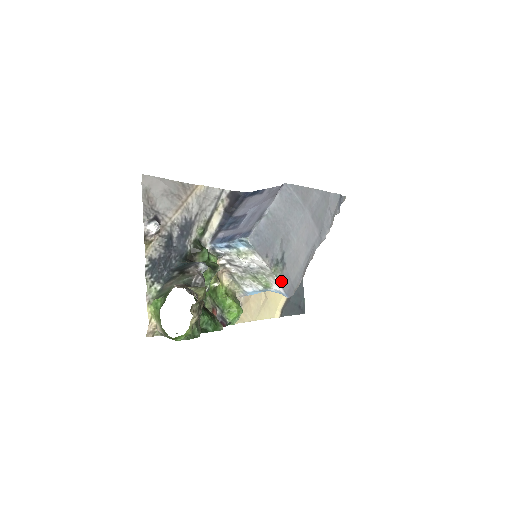
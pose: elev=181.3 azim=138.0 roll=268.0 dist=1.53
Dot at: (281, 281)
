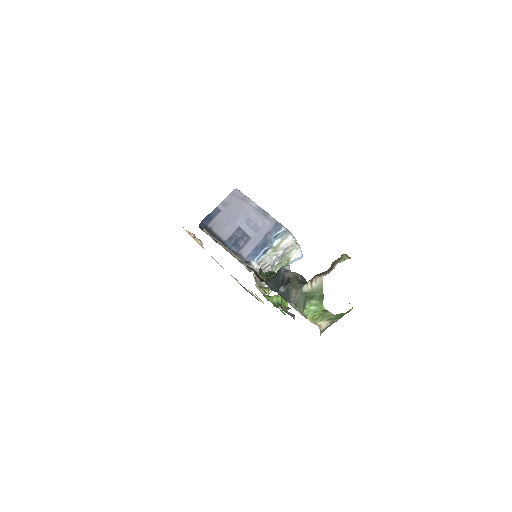
Dot at: occluded
